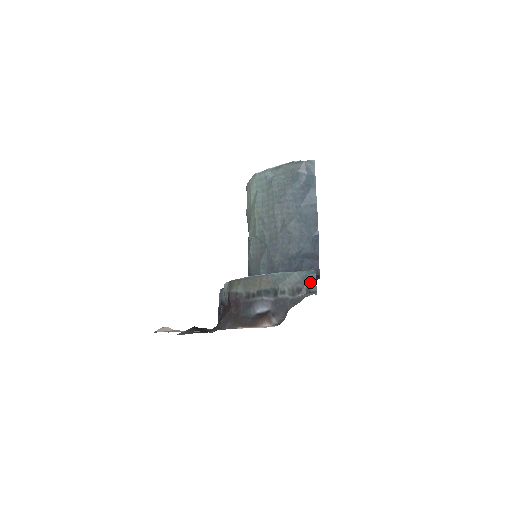
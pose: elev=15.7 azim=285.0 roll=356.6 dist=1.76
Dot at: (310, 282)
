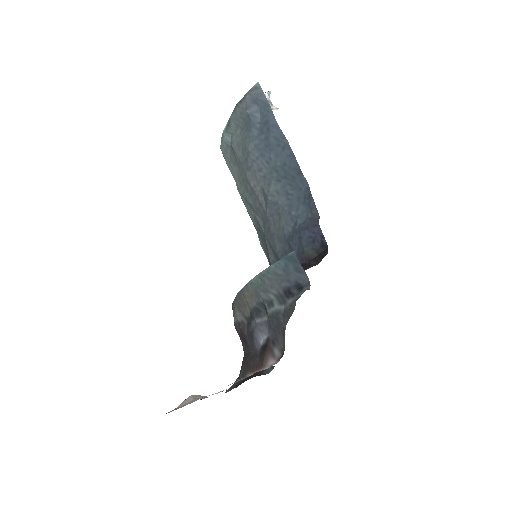
Dot at: (295, 272)
